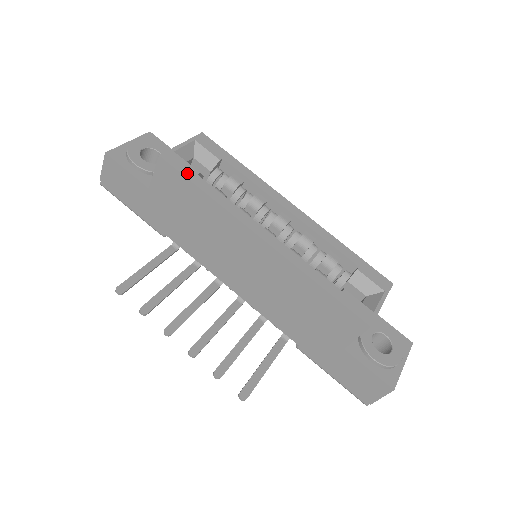
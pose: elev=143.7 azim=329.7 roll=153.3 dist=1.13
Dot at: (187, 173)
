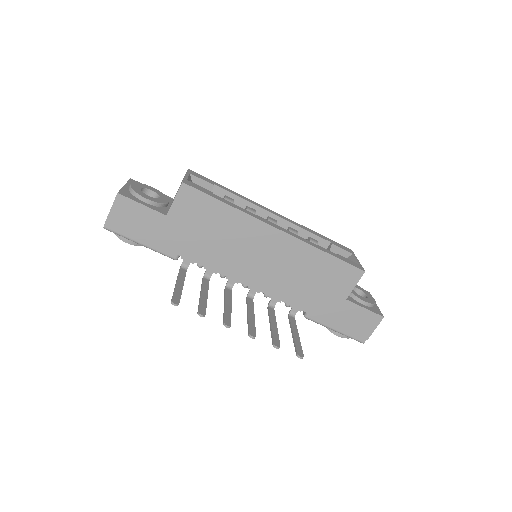
Dot at: (207, 193)
